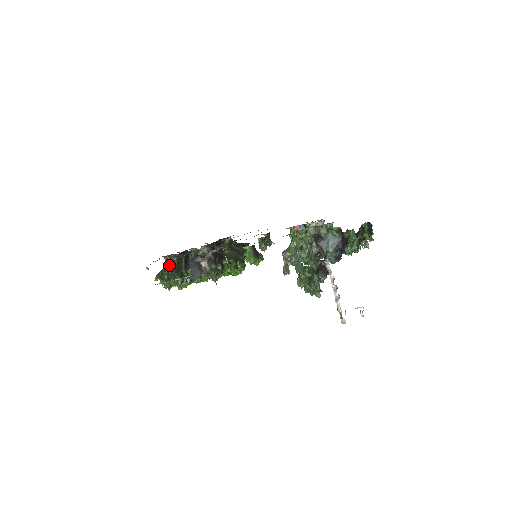
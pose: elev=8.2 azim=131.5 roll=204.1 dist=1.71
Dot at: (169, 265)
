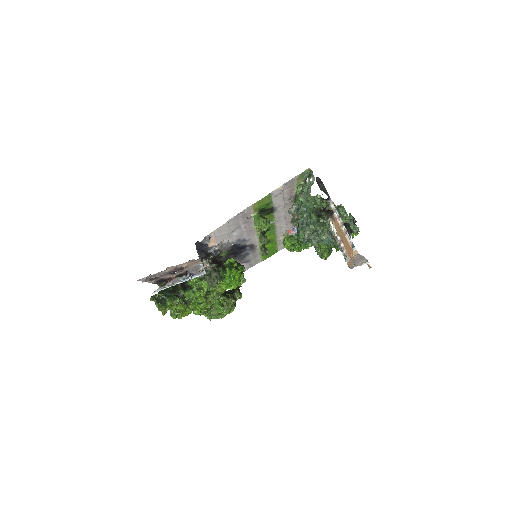
Dot at: (164, 291)
